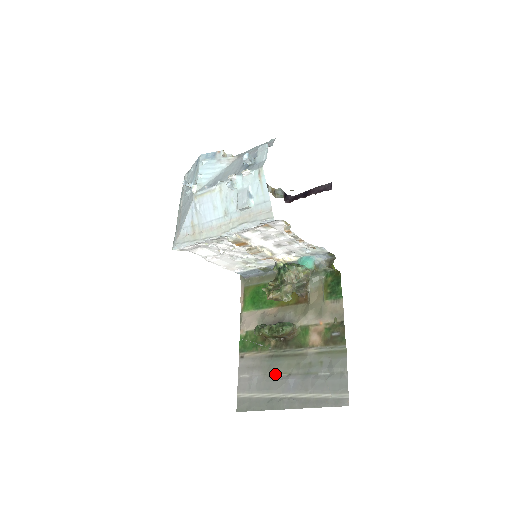
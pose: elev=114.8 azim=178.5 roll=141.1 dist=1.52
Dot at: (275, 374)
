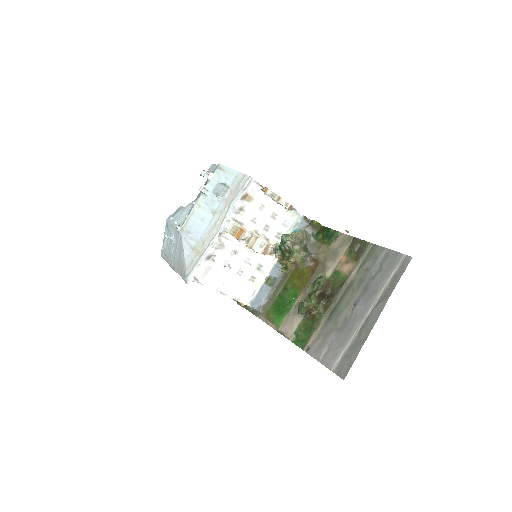
Dot at: (344, 319)
